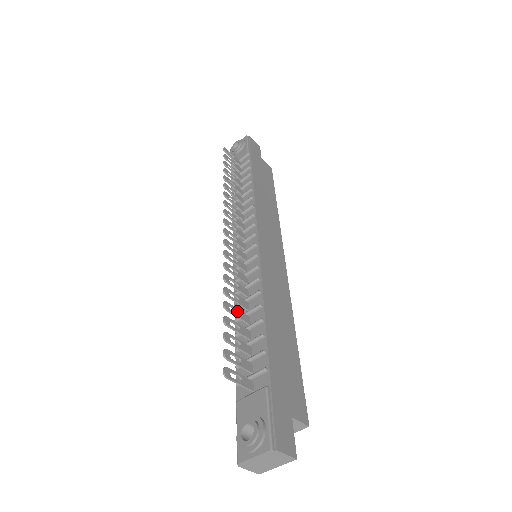
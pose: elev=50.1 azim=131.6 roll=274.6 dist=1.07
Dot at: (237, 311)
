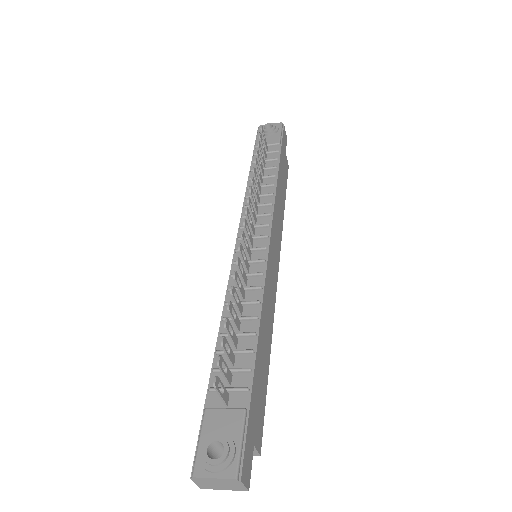
Dot at: (234, 314)
